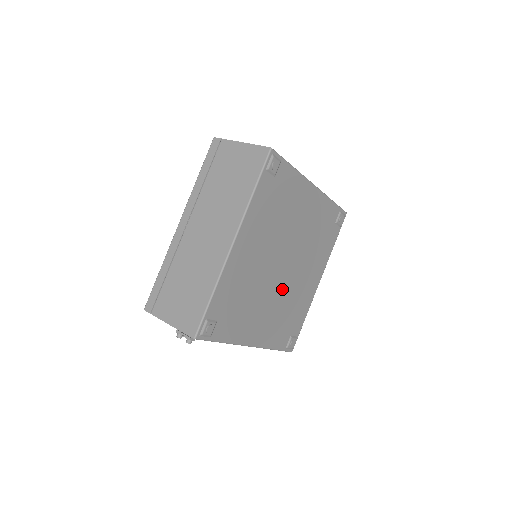
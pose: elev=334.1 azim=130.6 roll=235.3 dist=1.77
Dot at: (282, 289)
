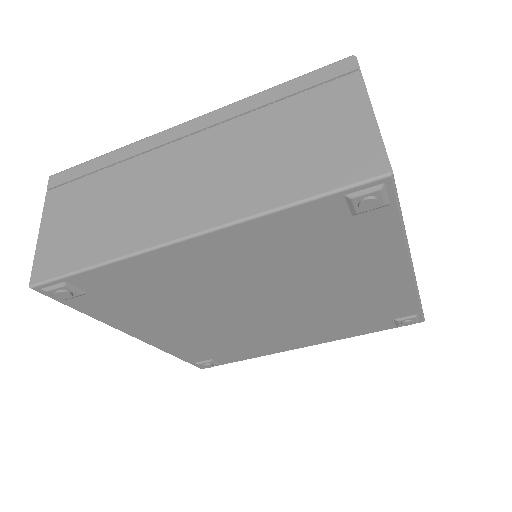
Dot at: (297, 314)
